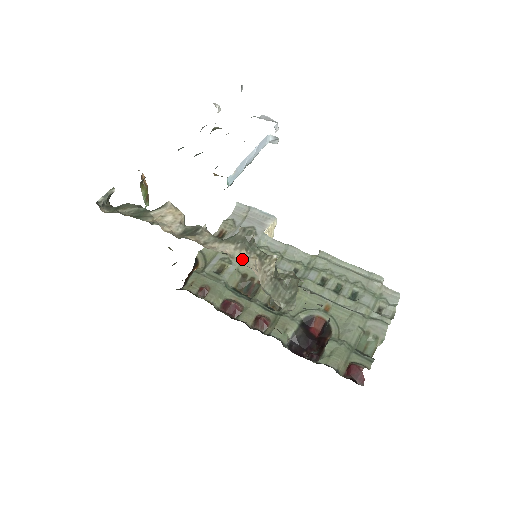
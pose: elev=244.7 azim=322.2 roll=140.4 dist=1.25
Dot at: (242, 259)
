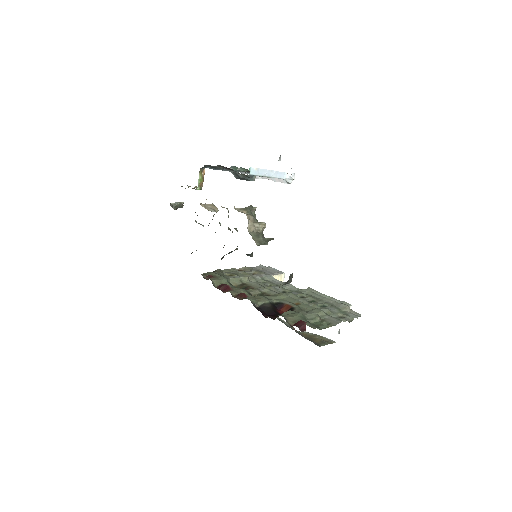
Dot at: (242, 212)
